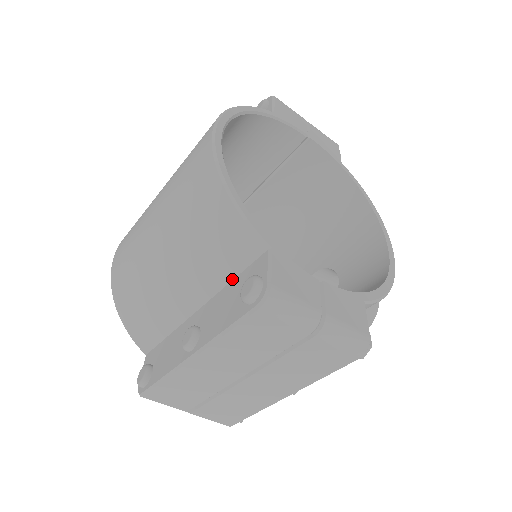
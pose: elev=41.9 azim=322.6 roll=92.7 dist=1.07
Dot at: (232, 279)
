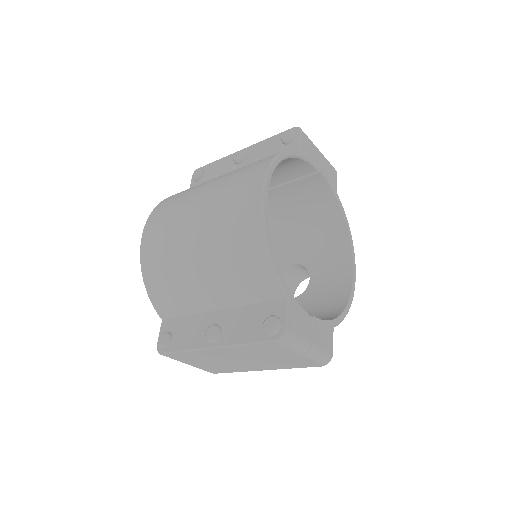
Dot at: (253, 303)
